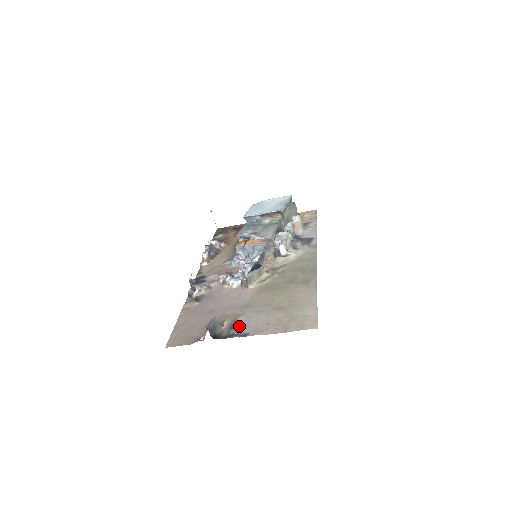
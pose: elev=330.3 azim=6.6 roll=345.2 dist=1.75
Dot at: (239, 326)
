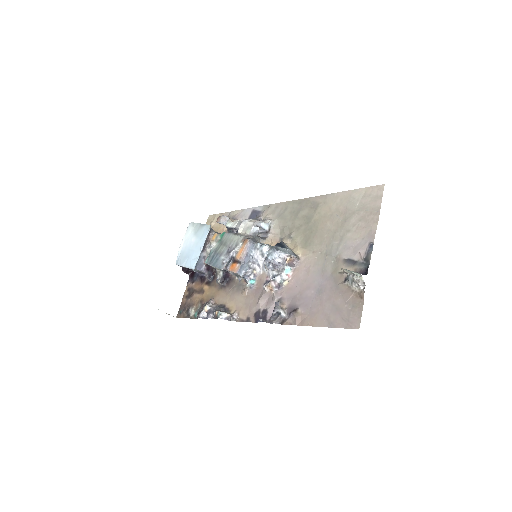
Dot at: (355, 255)
